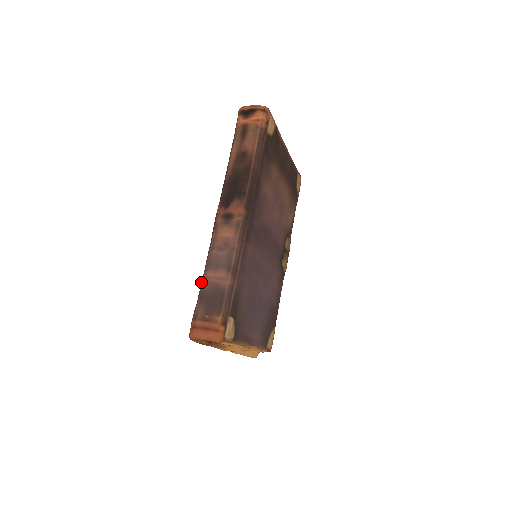
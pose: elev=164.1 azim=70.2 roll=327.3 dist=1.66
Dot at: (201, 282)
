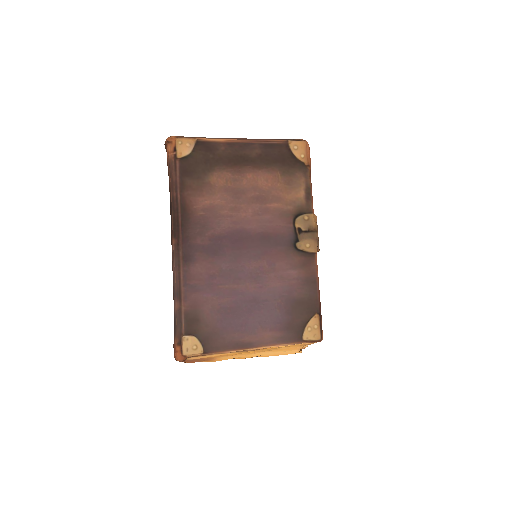
Dot at: occluded
